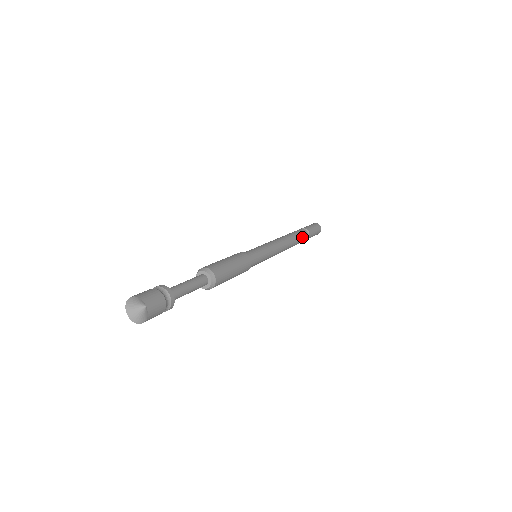
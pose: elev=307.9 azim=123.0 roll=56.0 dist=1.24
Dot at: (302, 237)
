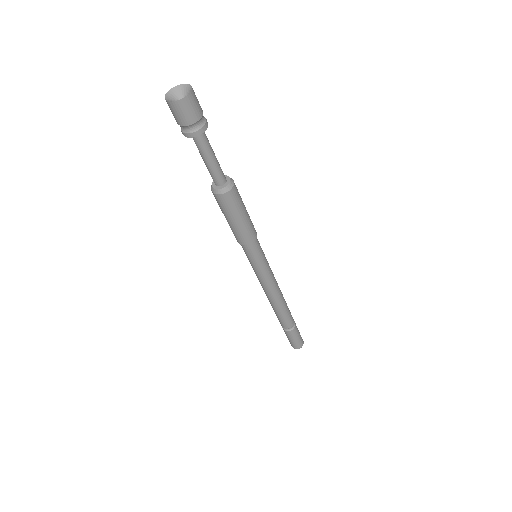
Dot at: (288, 318)
